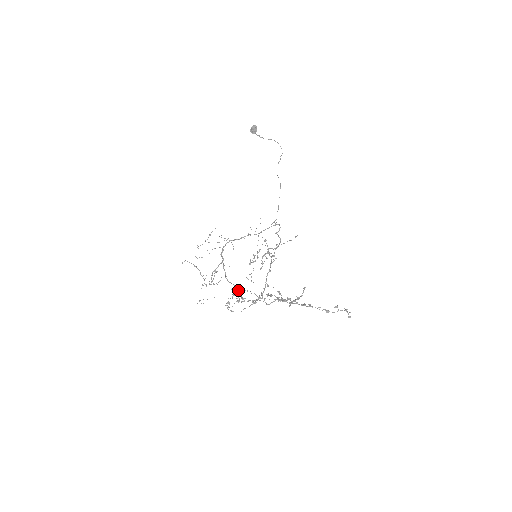
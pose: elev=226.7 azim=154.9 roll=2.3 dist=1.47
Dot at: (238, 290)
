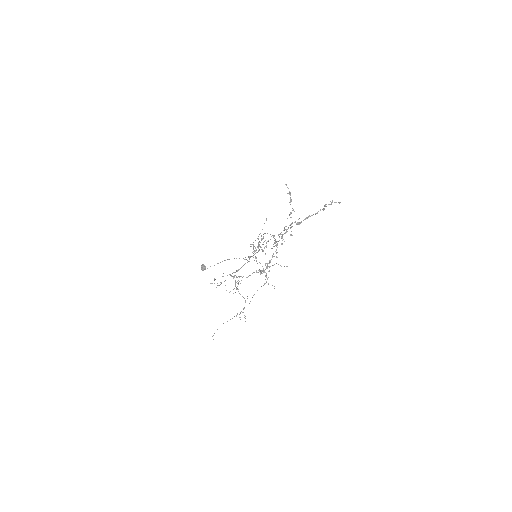
Dot at: occluded
